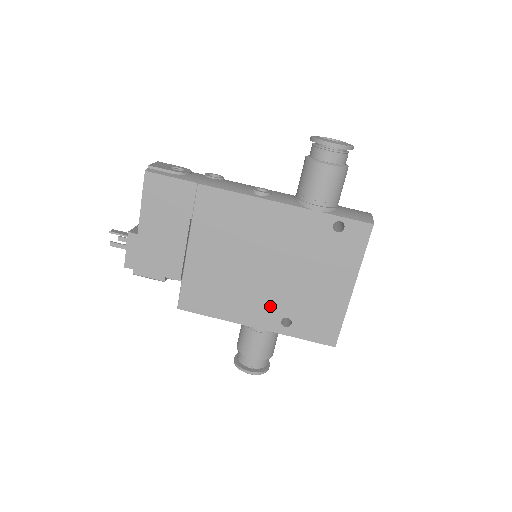
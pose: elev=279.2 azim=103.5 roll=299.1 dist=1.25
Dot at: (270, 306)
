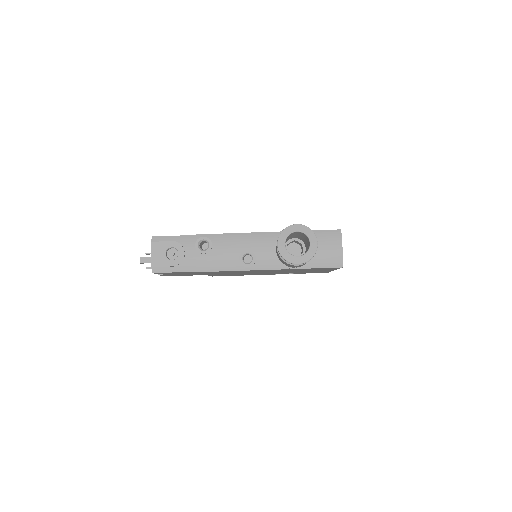
Dot at: occluded
